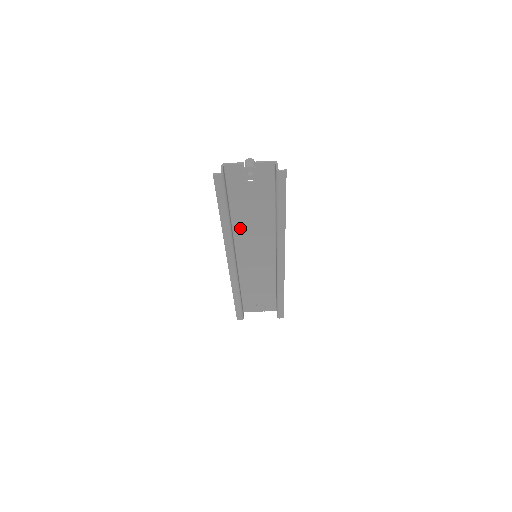
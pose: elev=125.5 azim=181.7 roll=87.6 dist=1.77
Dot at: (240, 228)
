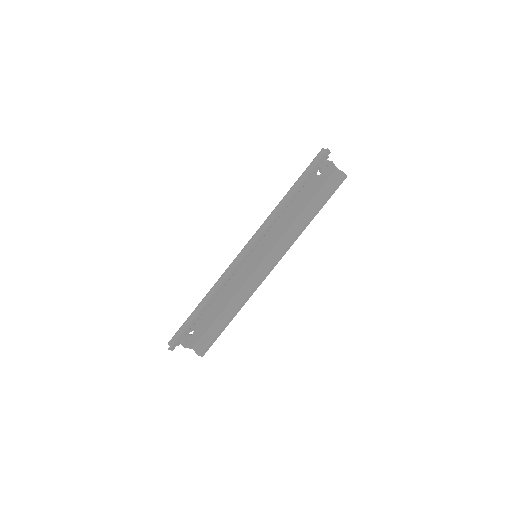
Dot at: occluded
